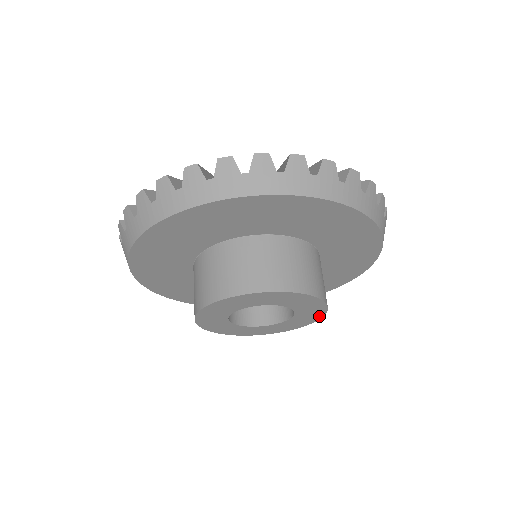
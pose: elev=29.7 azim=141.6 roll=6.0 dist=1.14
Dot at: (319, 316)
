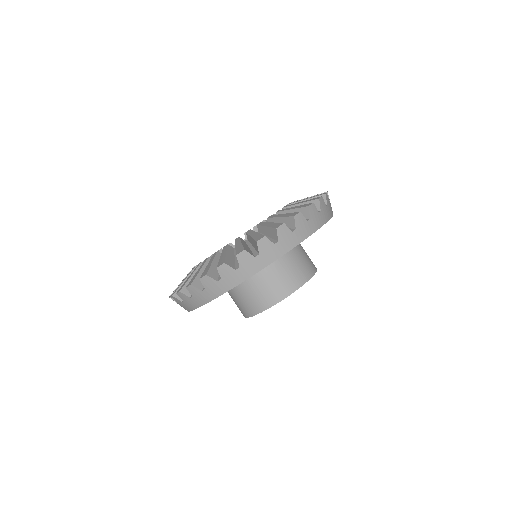
Dot at: occluded
